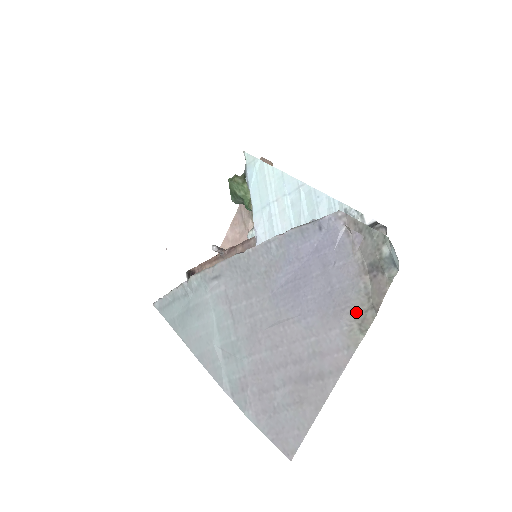
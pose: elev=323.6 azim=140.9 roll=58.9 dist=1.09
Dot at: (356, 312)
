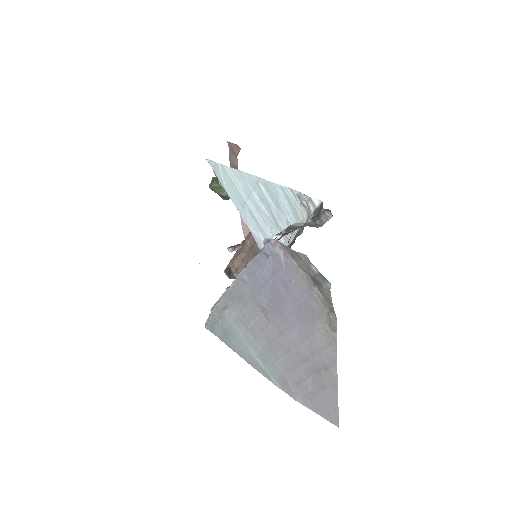
Dot at: (322, 317)
